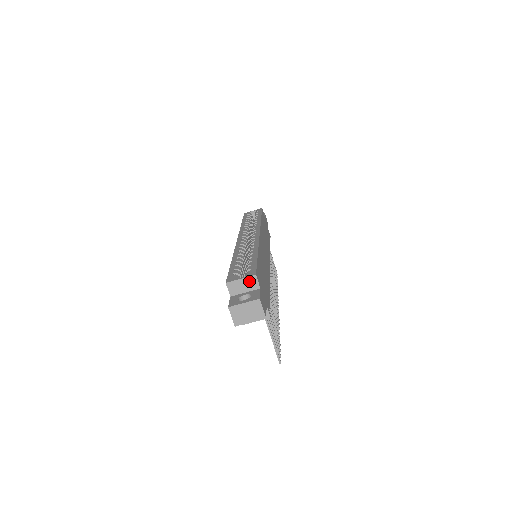
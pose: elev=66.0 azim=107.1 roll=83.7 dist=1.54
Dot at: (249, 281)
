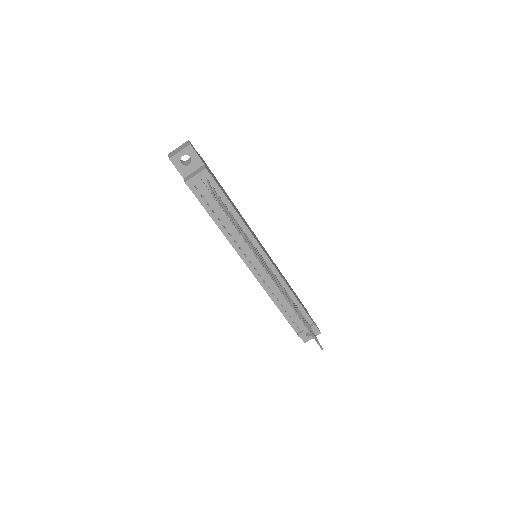
Dot at: occluded
